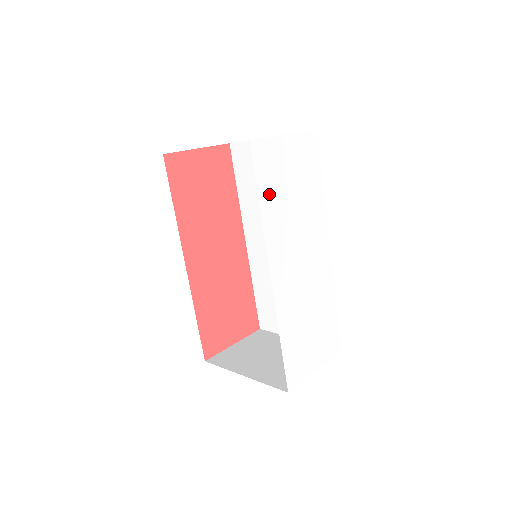
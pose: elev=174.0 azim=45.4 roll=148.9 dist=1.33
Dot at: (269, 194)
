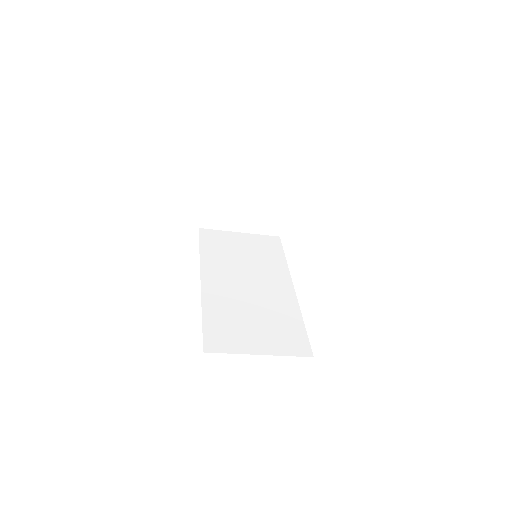
Dot at: occluded
